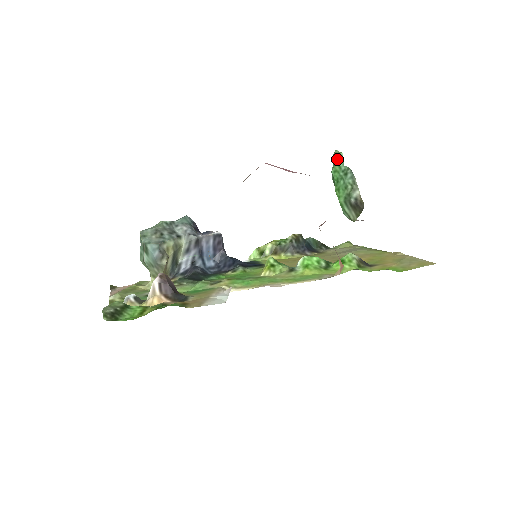
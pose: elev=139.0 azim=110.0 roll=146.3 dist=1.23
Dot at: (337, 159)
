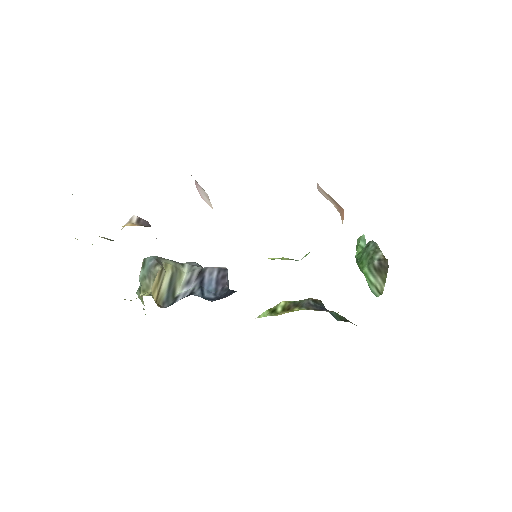
Dot at: (359, 242)
